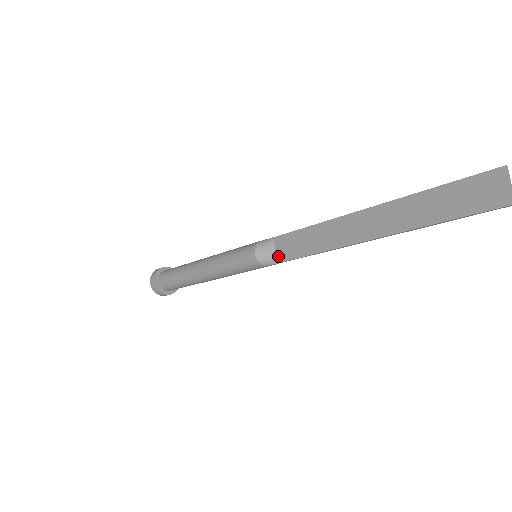
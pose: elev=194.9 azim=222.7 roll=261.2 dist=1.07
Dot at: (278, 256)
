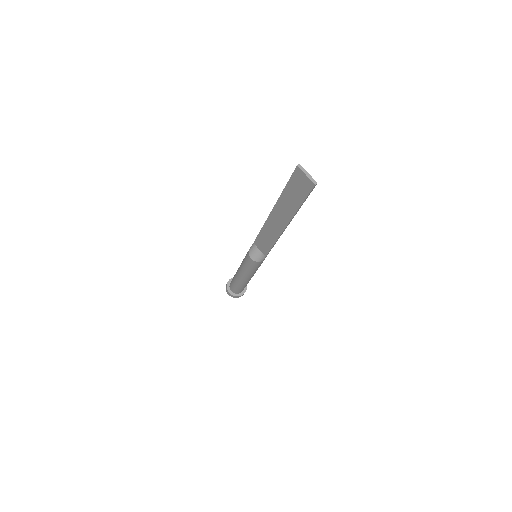
Dot at: (263, 253)
